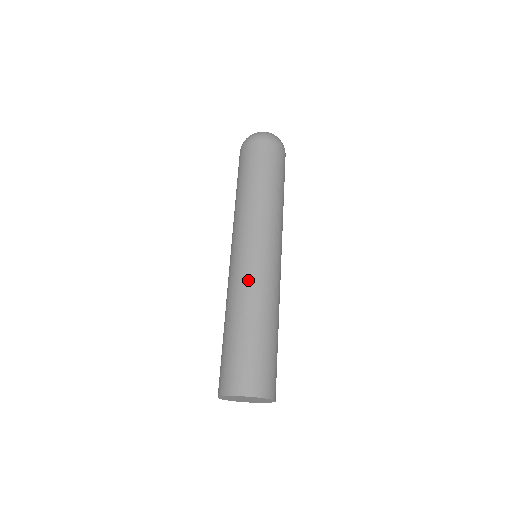
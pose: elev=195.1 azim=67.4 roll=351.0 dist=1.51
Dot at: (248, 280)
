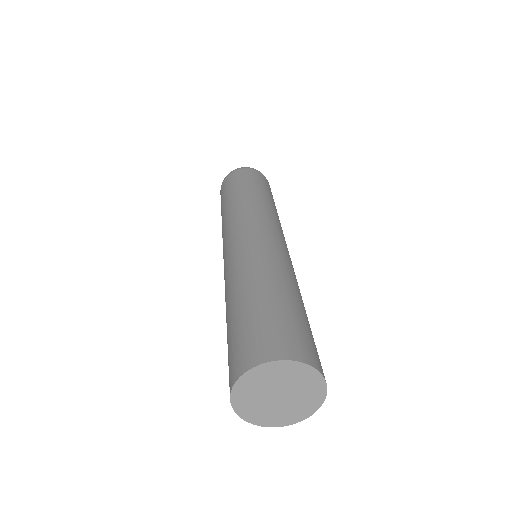
Dot at: (244, 255)
